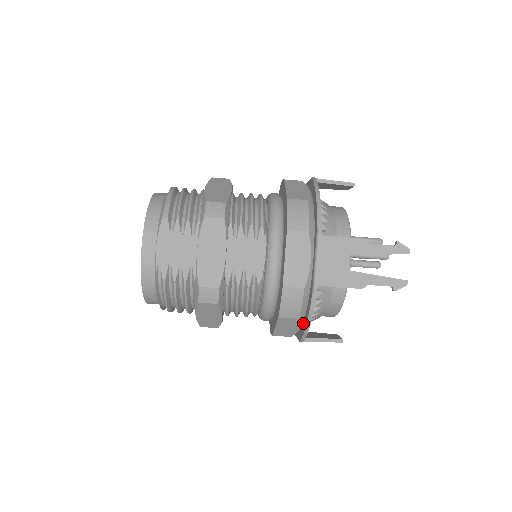
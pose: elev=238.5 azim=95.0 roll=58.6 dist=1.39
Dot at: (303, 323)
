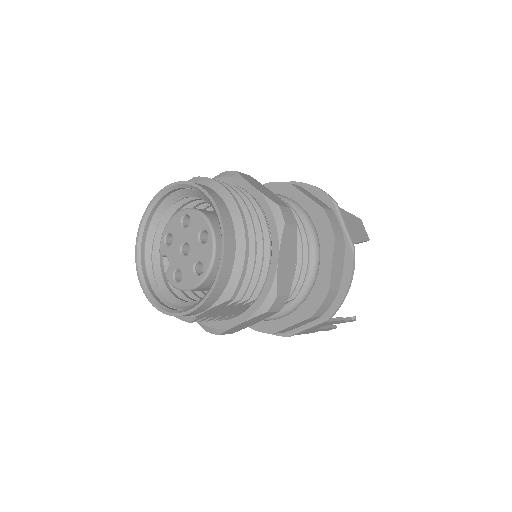
Dot at: occluded
